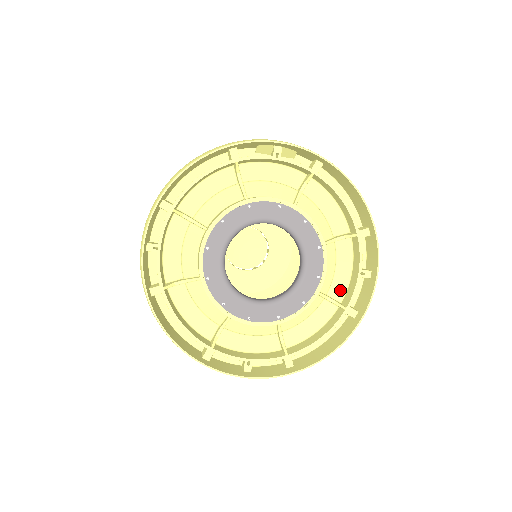
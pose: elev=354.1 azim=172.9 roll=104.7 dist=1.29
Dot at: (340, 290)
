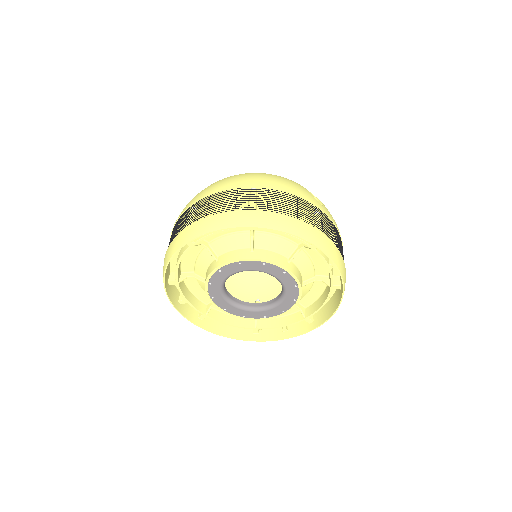
Dot at: (324, 270)
